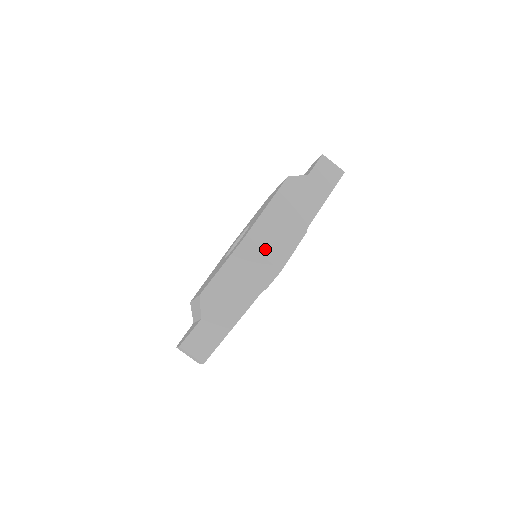
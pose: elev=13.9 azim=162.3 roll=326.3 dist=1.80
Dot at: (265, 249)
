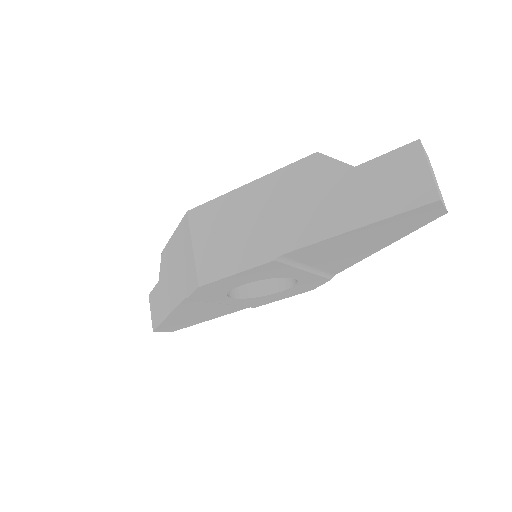
Dot at: (203, 242)
